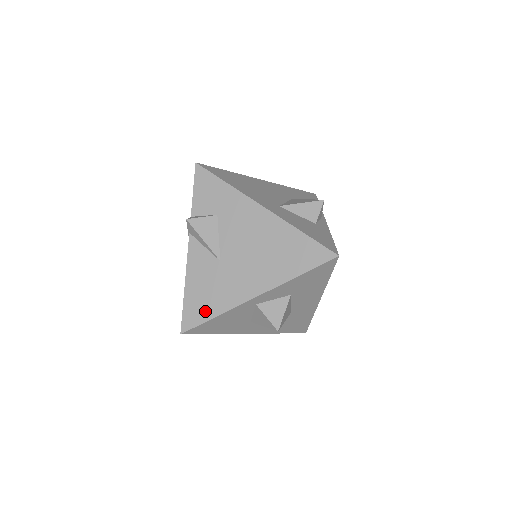
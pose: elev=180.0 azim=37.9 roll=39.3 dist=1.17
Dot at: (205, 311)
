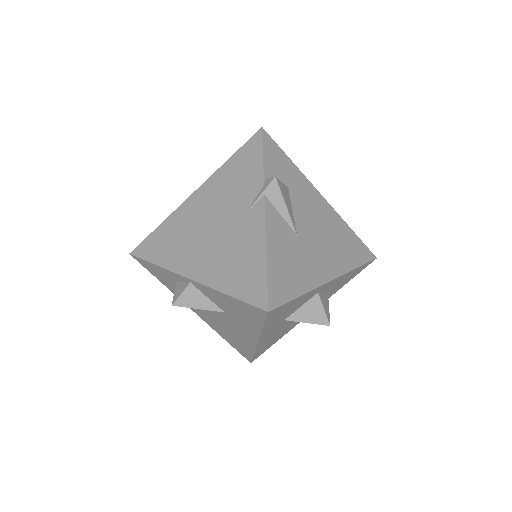
Dot at: (291, 287)
